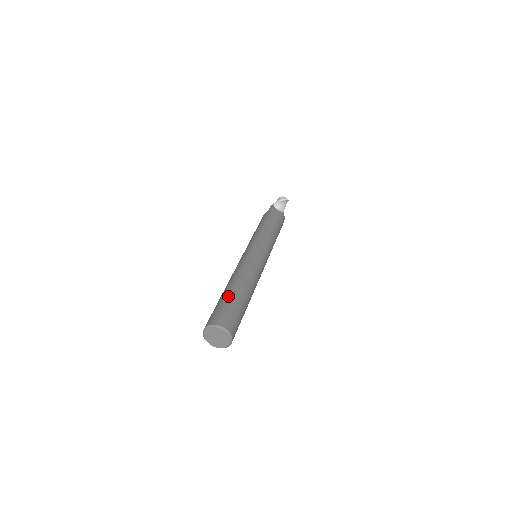
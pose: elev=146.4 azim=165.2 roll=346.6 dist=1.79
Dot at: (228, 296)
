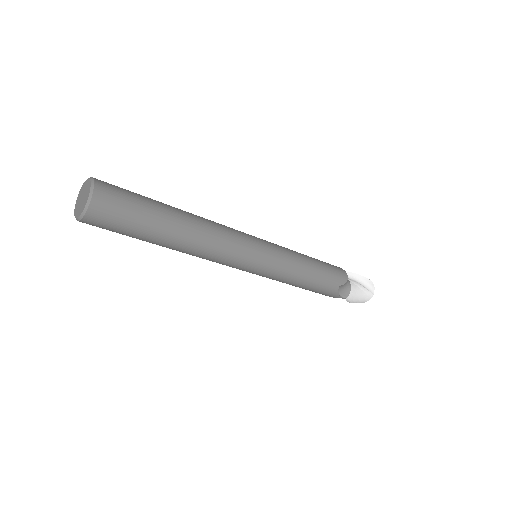
Dot at: occluded
